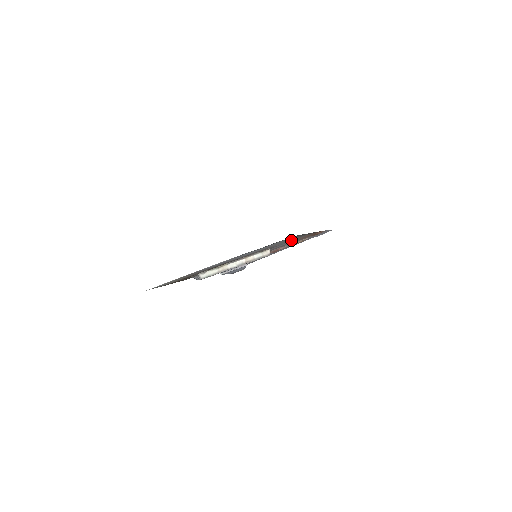
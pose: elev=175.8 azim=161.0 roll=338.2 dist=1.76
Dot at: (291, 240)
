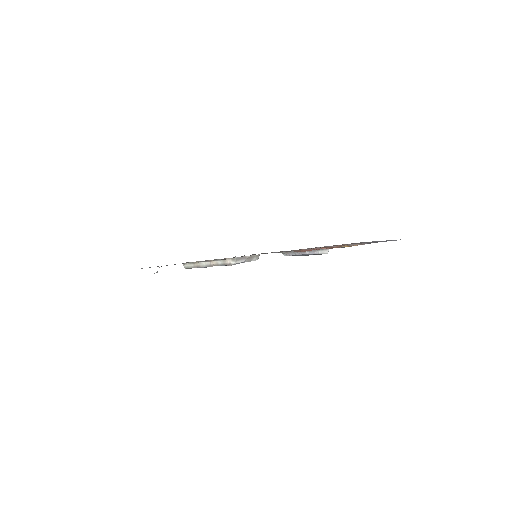
Dot at: occluded
